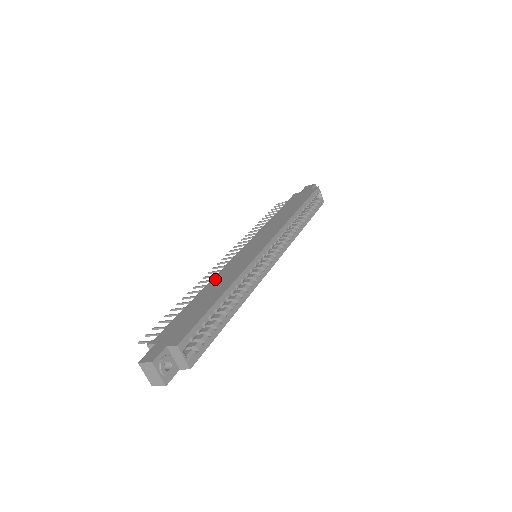
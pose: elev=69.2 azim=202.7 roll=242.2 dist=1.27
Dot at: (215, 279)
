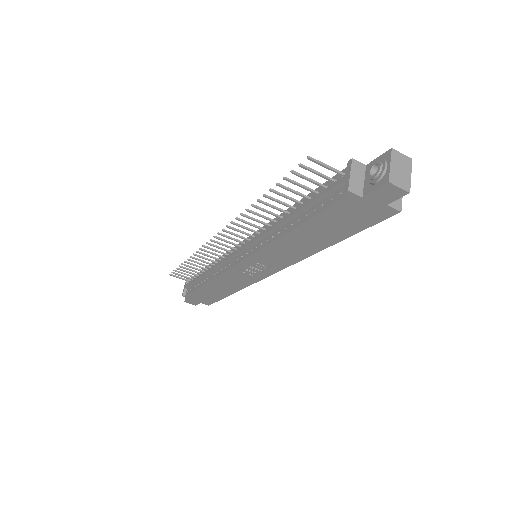
Dot at: occluded
